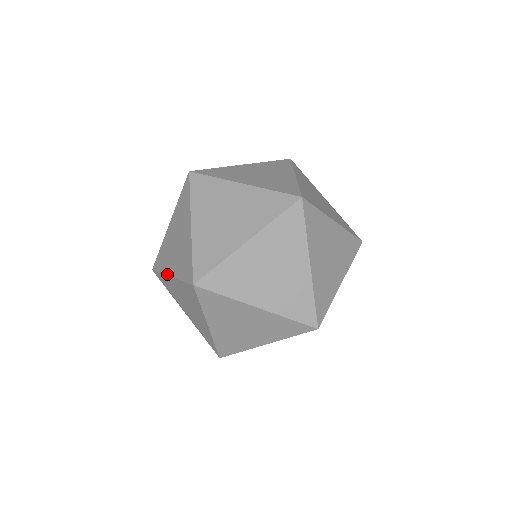
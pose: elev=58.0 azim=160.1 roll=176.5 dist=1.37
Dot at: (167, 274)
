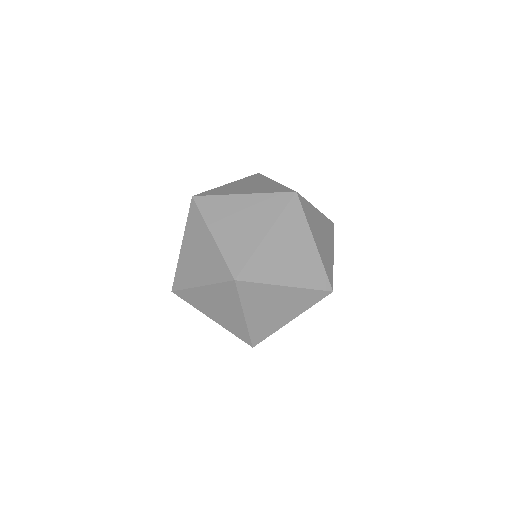
Dot at: occluded
